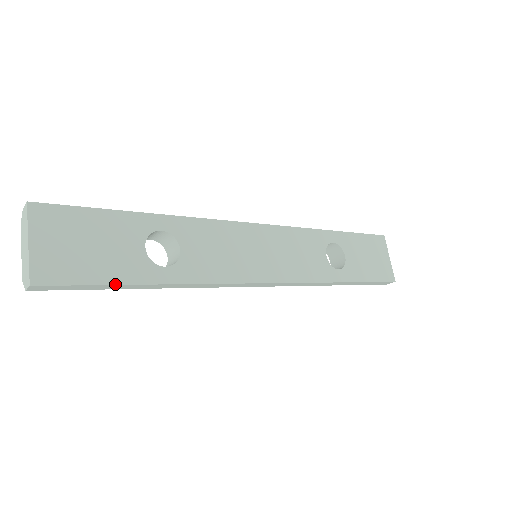
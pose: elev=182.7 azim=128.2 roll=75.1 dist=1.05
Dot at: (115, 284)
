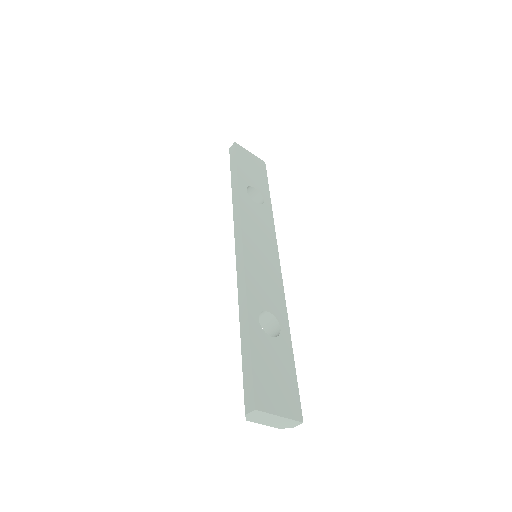
Dot at: occluded
